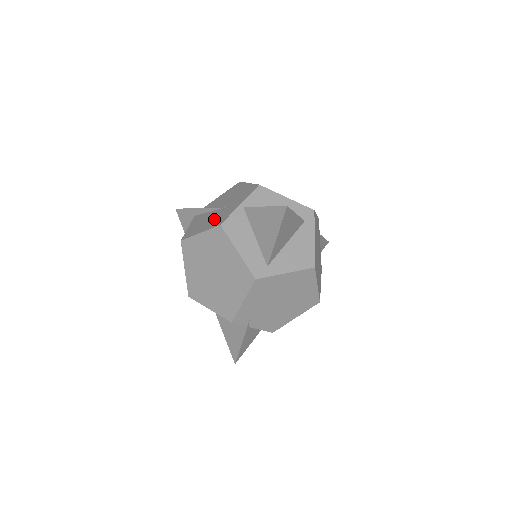
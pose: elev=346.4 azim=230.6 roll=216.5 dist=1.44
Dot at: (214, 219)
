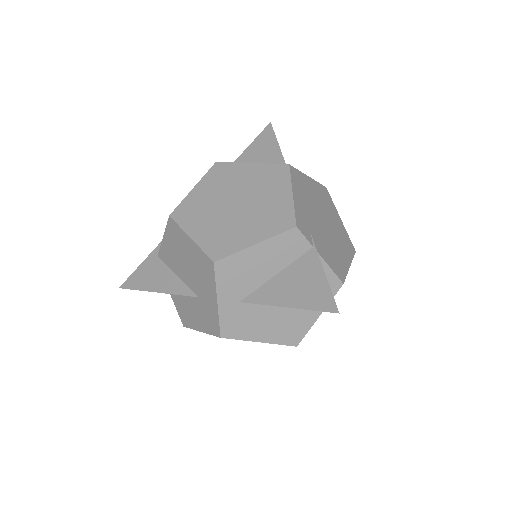
Dot at: occluded
